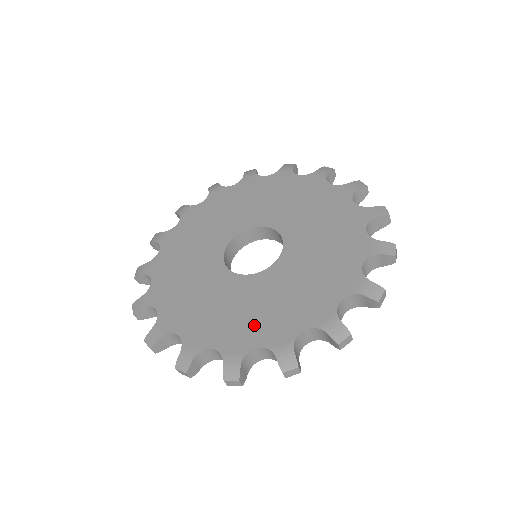
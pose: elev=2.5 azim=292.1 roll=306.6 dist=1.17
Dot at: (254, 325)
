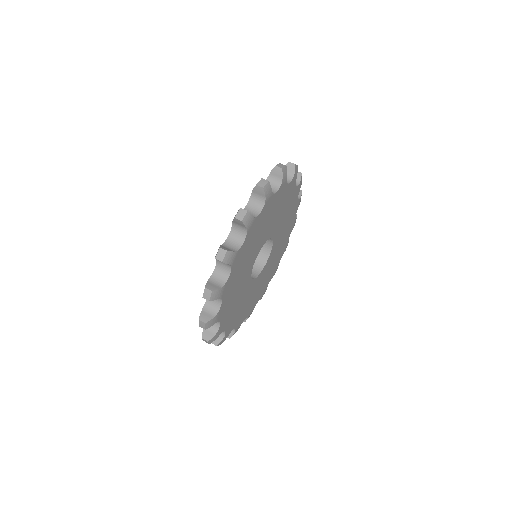
Dot at: occluded
